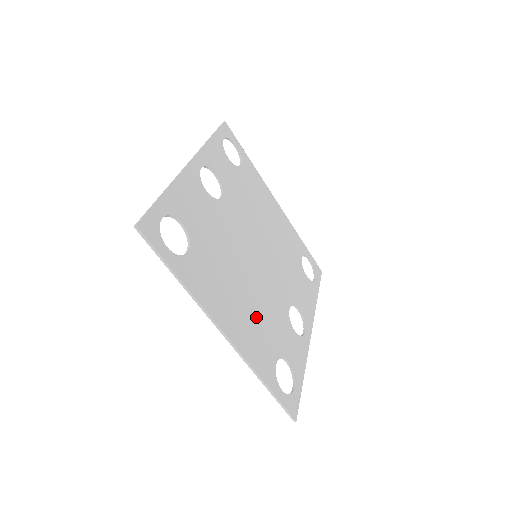
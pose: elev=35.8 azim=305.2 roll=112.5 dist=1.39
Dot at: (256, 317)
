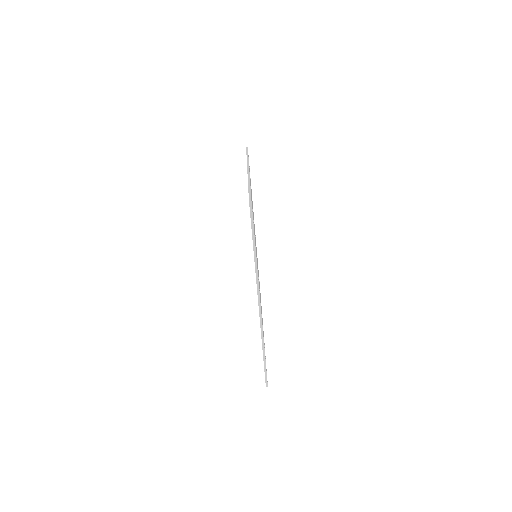
Dot at: occluded
